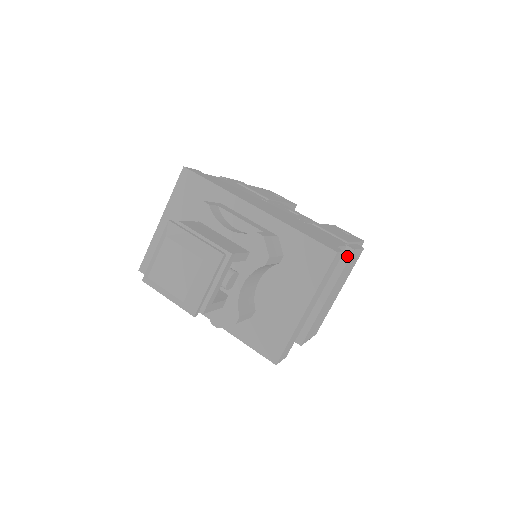
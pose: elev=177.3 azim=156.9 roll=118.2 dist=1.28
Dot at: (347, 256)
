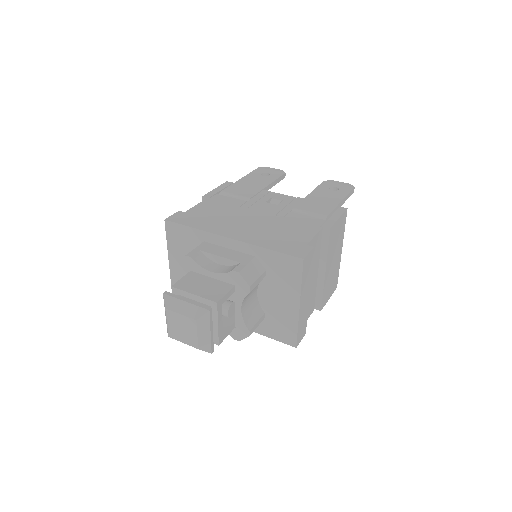
Dot at: (327, 235)
